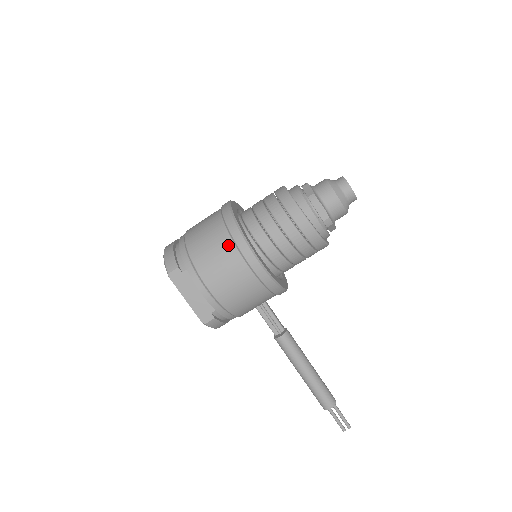
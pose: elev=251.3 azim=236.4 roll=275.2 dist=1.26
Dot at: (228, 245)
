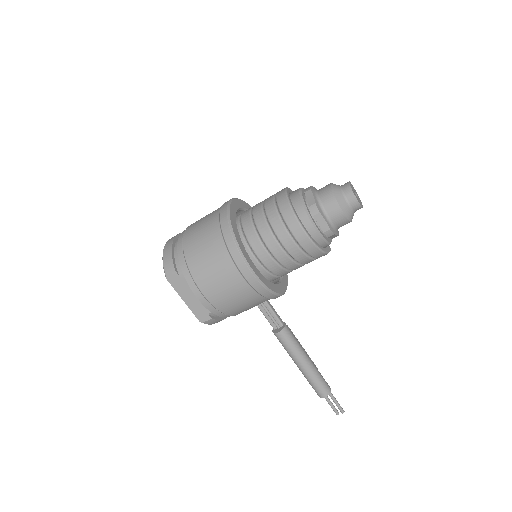
Dot at: (223, 255)
